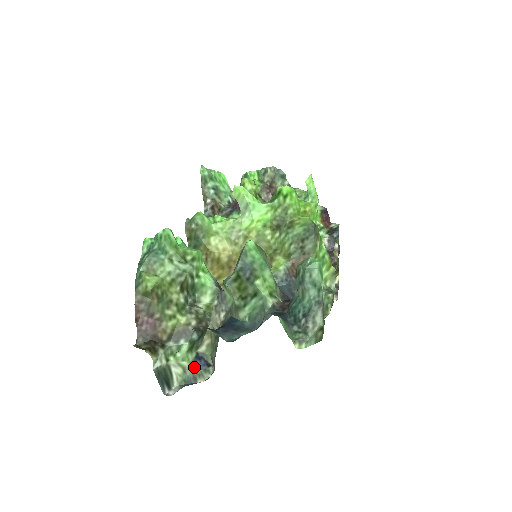
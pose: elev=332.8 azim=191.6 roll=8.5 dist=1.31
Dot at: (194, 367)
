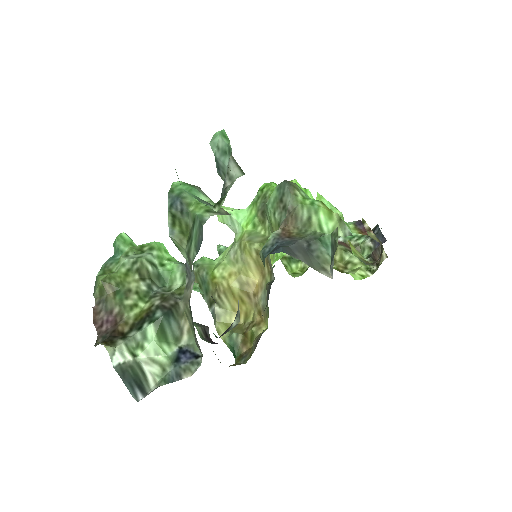
Dot at: (176, 363)
